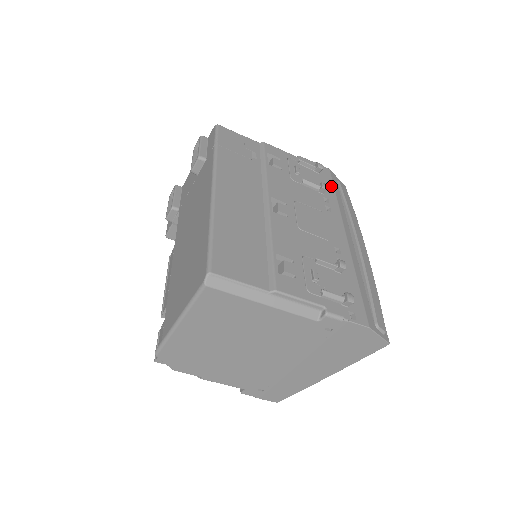
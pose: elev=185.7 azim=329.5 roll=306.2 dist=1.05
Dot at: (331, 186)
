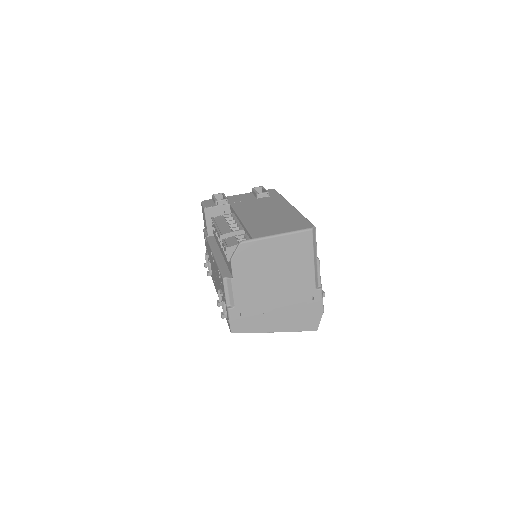
Dot at: occluded
